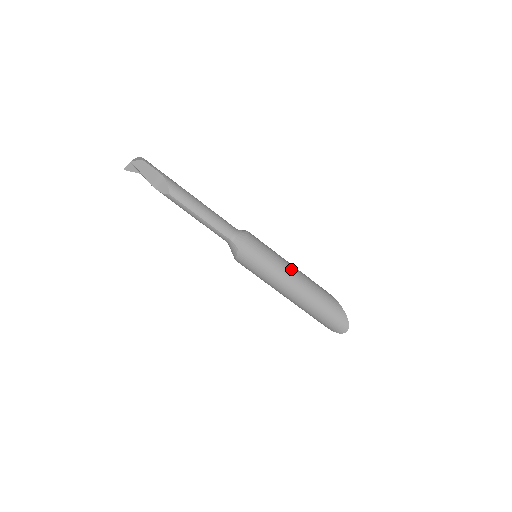
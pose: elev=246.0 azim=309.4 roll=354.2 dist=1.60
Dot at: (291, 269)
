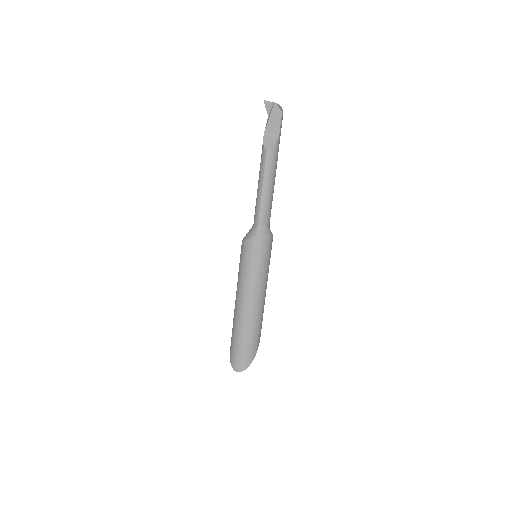
Dot at: (263, 292)
